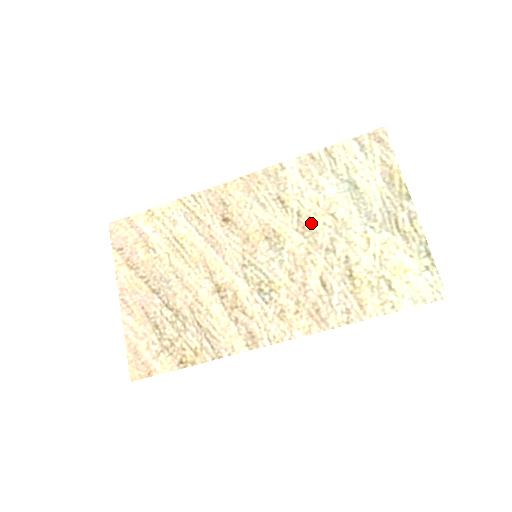
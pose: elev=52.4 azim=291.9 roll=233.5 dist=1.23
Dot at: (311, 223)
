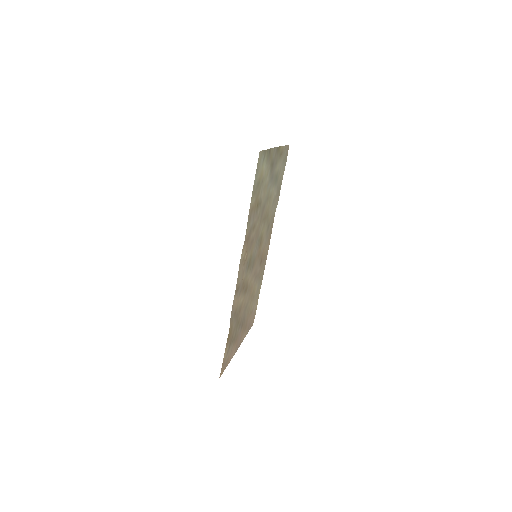
Dot at: (266, 213)
